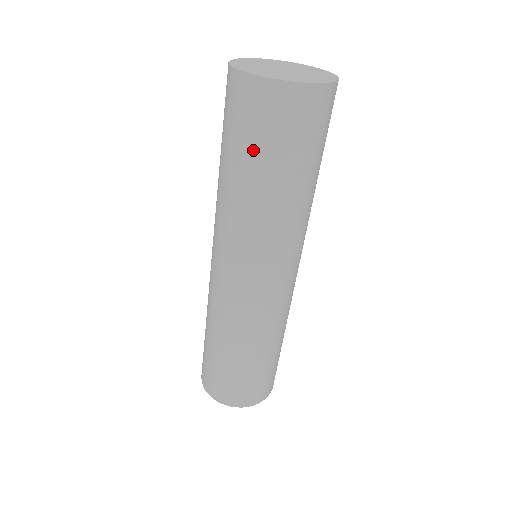
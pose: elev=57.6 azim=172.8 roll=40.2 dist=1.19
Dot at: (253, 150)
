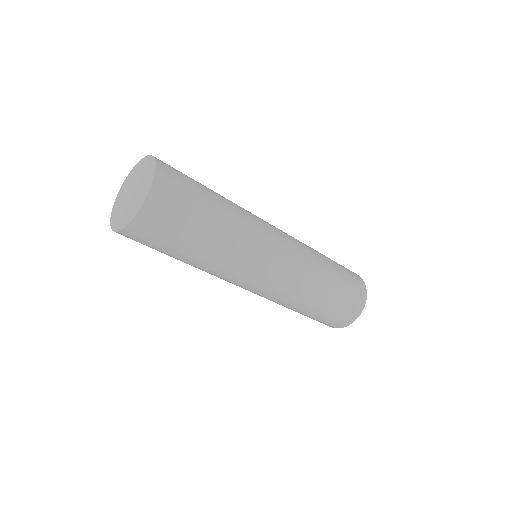
Dot at: (182, 238)
